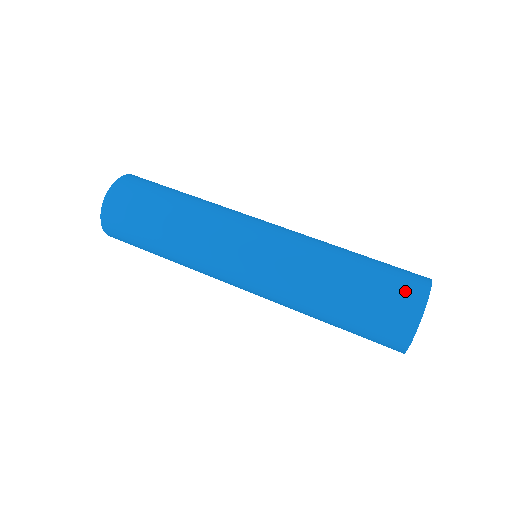
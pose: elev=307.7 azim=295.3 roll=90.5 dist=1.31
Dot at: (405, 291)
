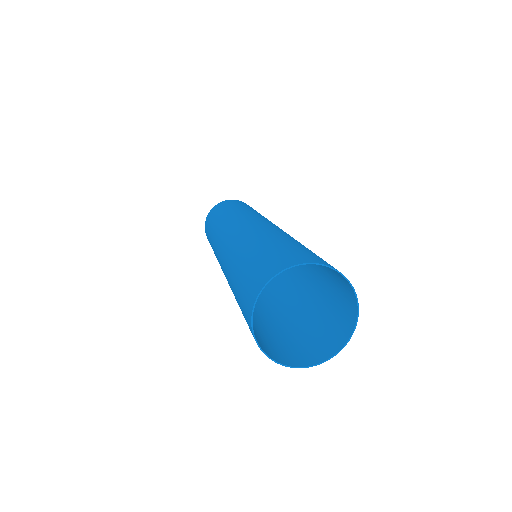
Dot at: (320, 258)
